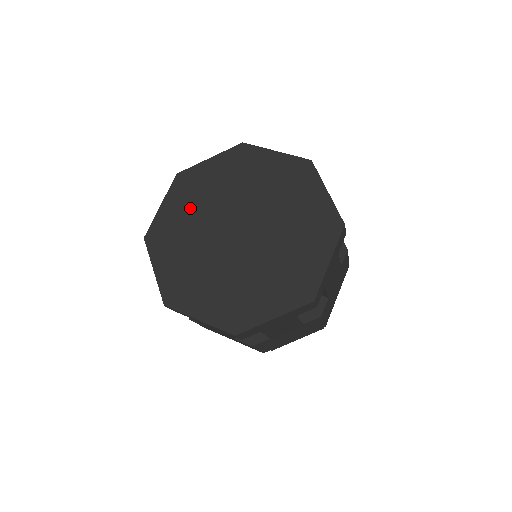
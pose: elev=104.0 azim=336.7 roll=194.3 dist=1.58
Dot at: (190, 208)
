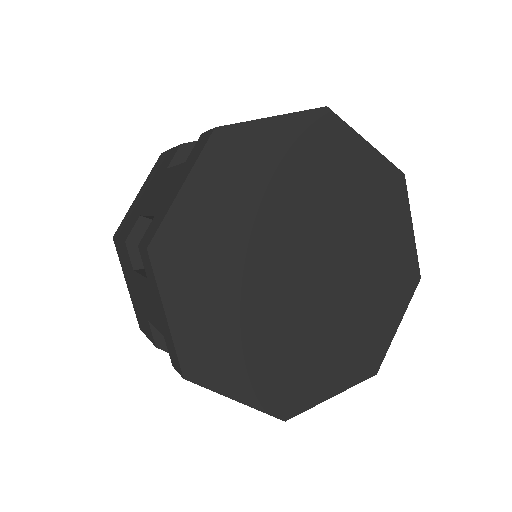
Dot at: (236, 207)
